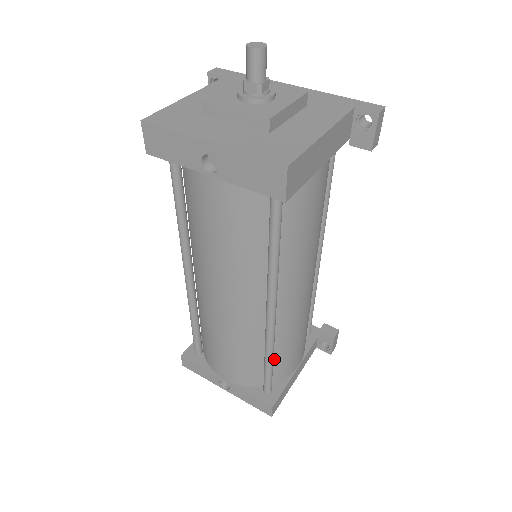
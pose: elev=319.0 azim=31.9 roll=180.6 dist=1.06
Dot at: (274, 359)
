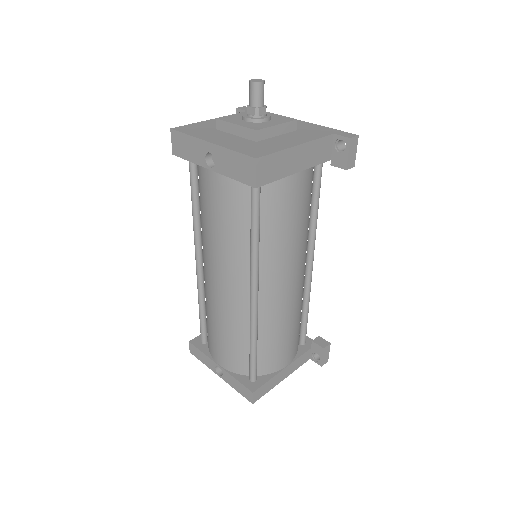
Dot at: (260, 348)
